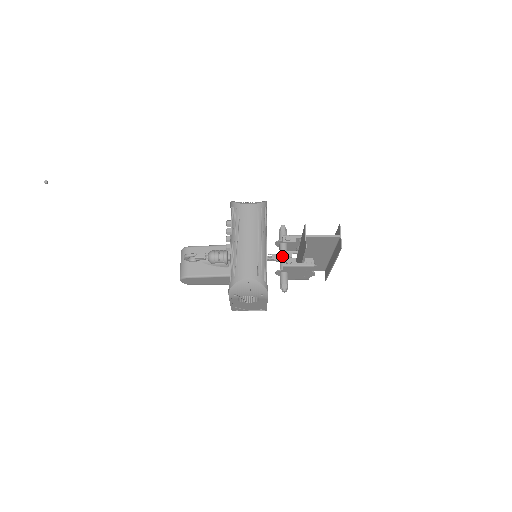
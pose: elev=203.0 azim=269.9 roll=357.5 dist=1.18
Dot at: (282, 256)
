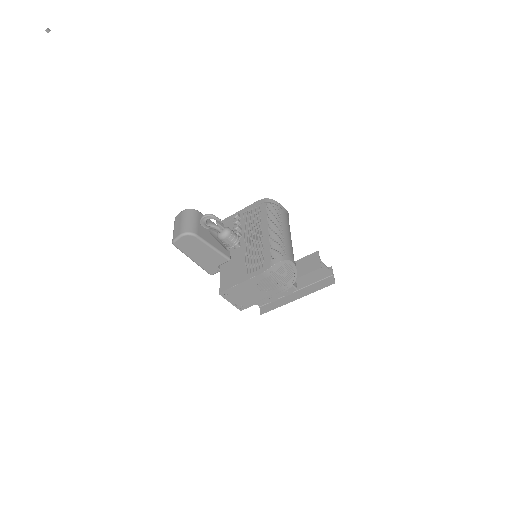
Dot at: occluded
